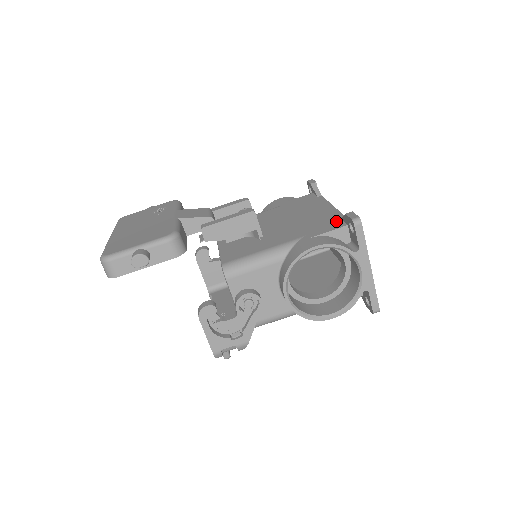
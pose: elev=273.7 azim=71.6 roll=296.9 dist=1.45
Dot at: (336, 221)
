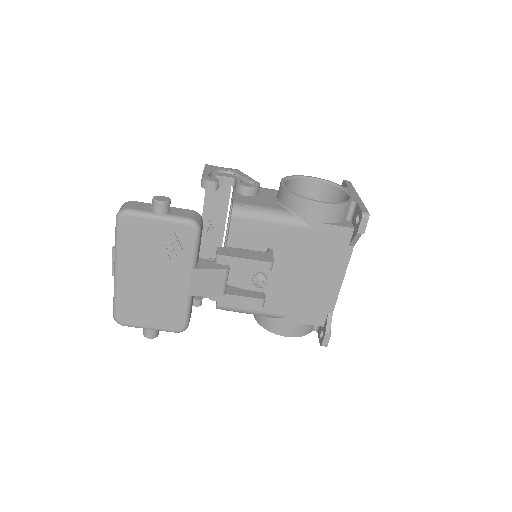
Dot at: (323, 314)
